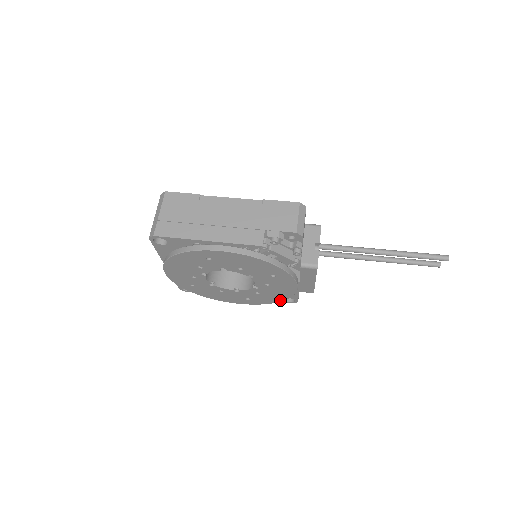
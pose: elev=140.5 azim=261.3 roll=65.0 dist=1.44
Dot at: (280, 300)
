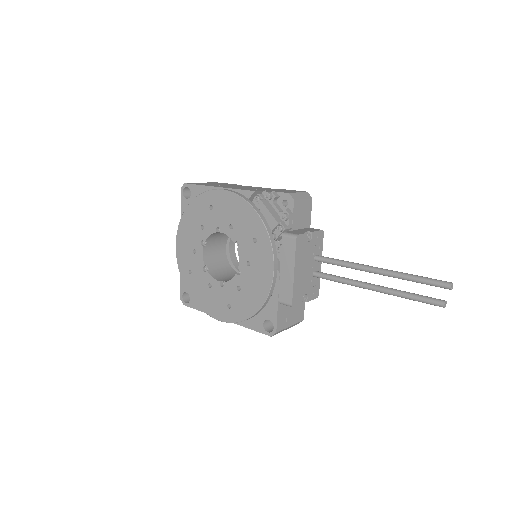
Dot at: (257, 308)
